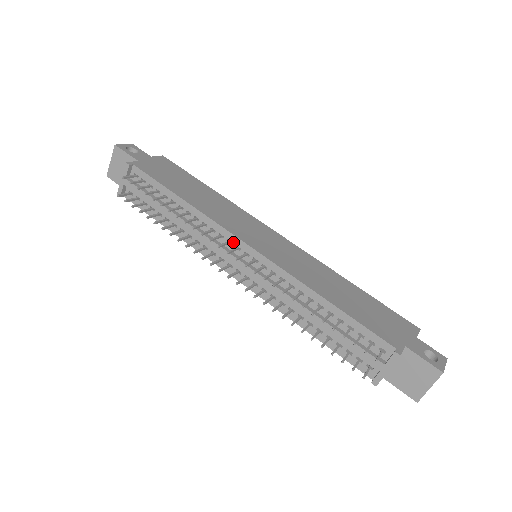
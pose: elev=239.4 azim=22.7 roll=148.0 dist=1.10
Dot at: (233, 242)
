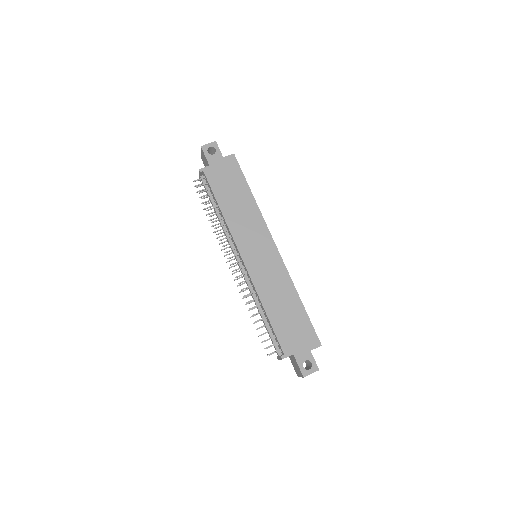
Dot at: (237, 250)
